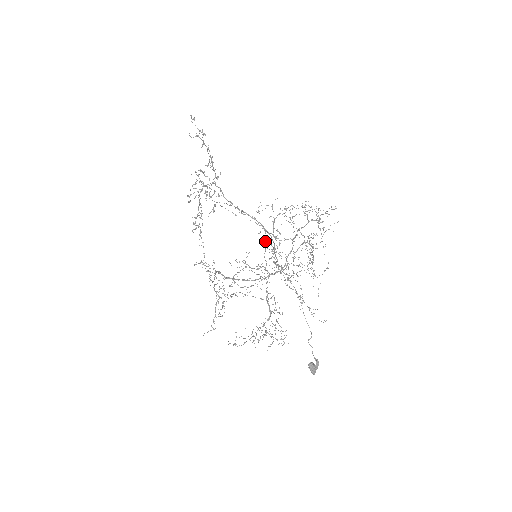
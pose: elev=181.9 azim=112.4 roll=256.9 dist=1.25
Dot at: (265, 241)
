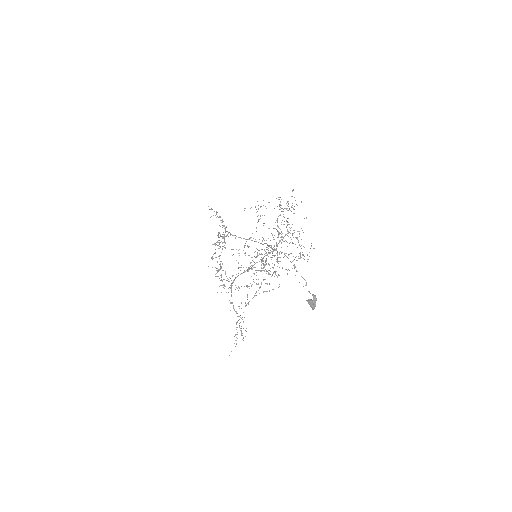
Dot at: occluded
